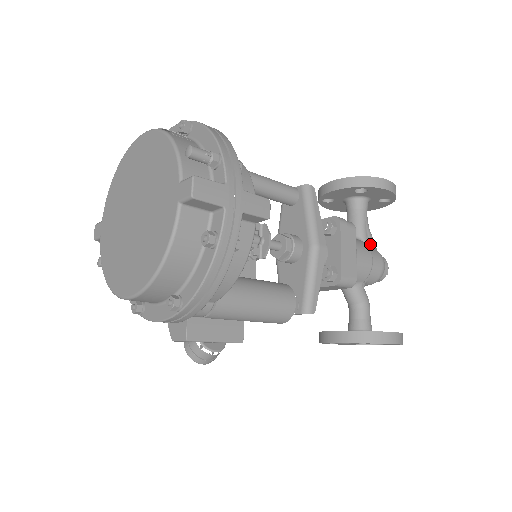
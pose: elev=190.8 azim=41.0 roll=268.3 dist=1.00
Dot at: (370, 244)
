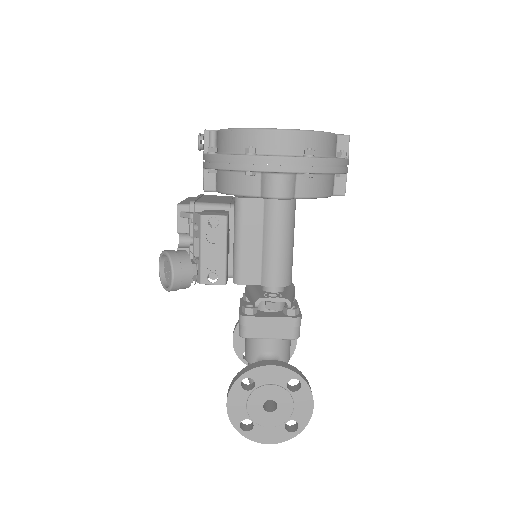
Dot at: occluded
